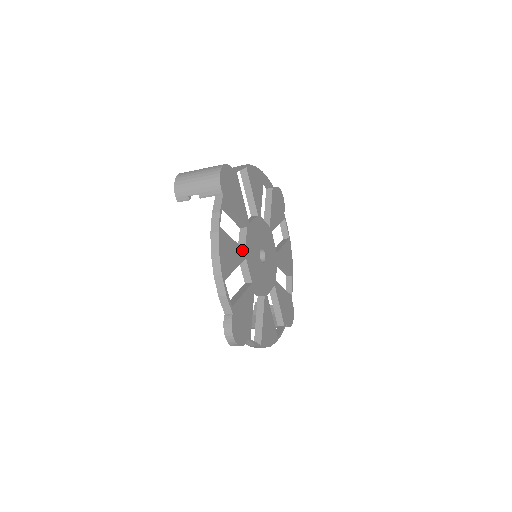
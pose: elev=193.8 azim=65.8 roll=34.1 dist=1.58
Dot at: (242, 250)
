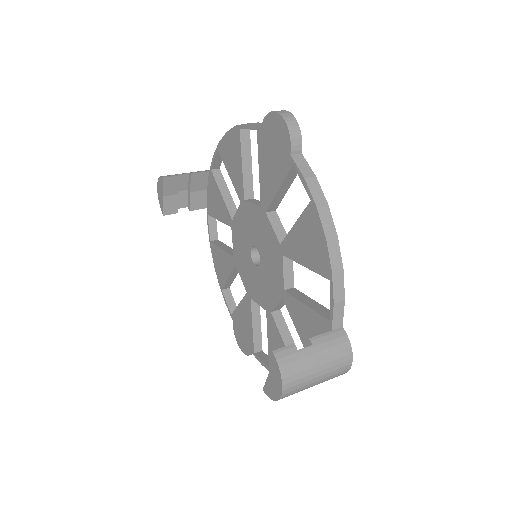
Dot at: (282, 317)
